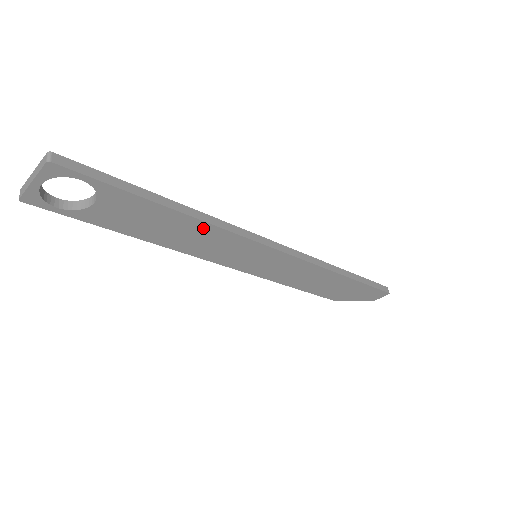
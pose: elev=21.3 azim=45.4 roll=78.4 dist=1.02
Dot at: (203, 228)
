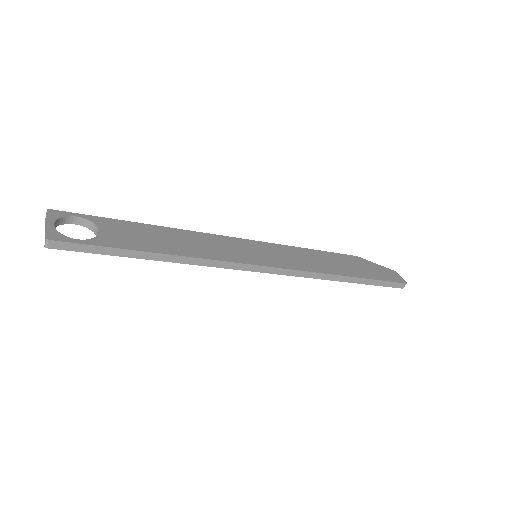
Dot at: occluded
